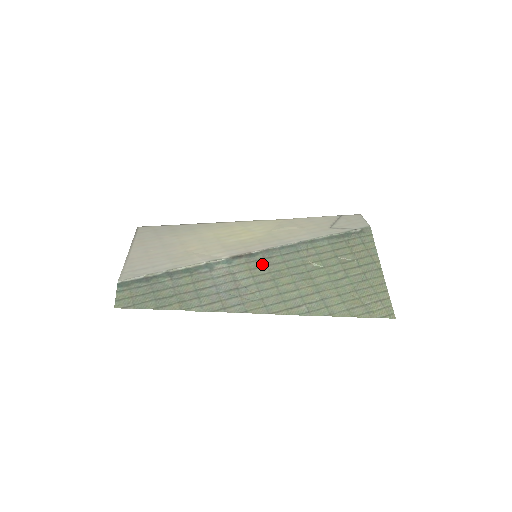
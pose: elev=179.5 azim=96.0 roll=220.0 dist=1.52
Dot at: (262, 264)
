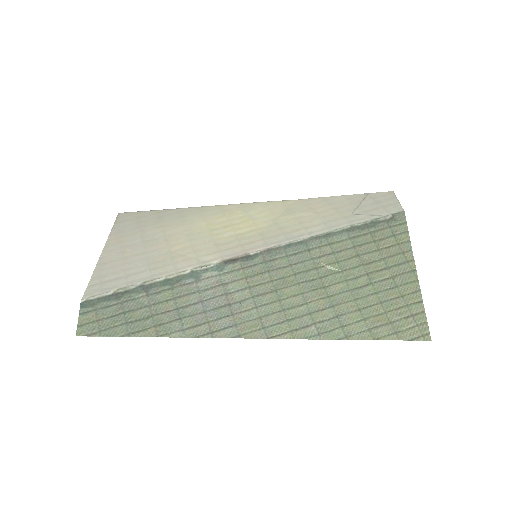
Dot at: (262, 270)
